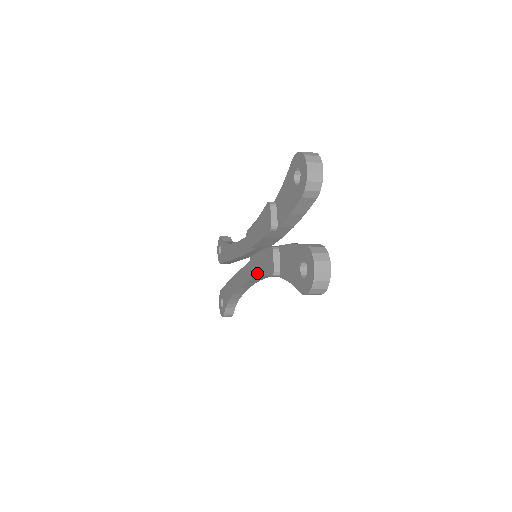
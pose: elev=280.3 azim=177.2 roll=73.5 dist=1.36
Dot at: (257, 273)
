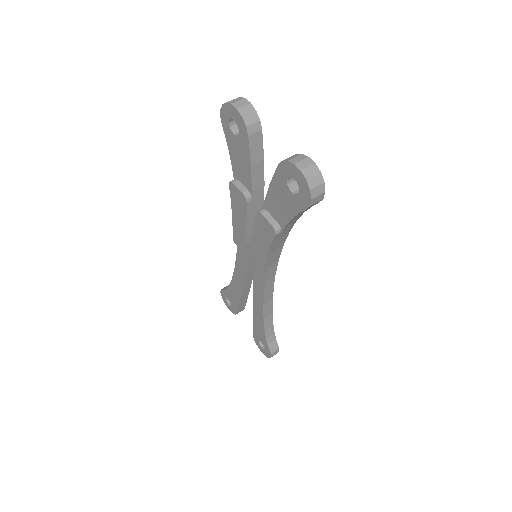
Dot at: (264, 256)
